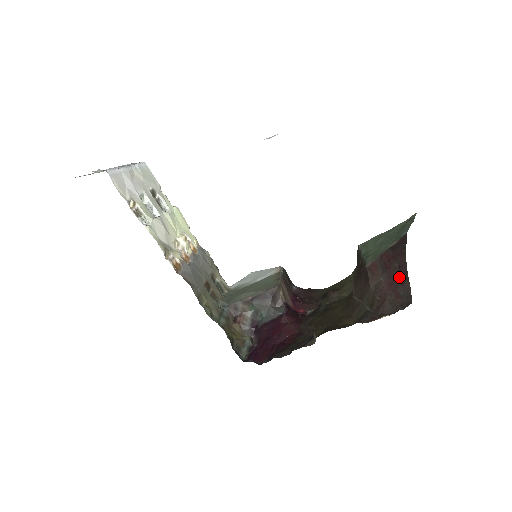
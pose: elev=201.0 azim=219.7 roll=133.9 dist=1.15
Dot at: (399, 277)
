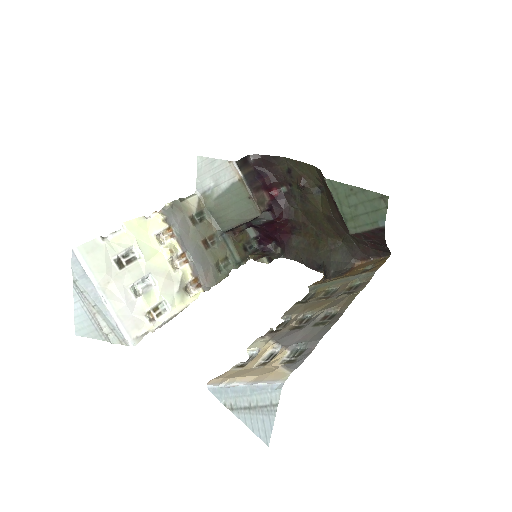
Dot at: (380, 245)
